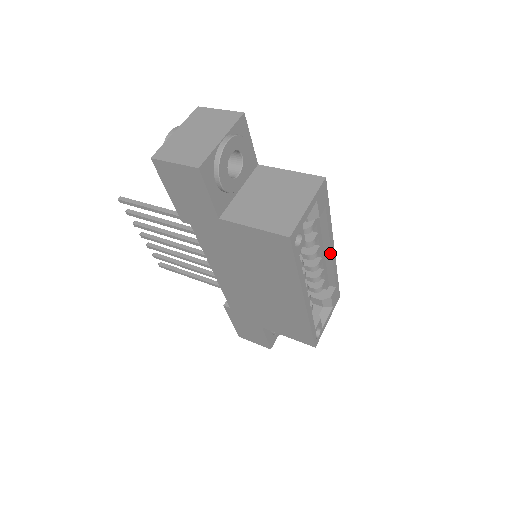
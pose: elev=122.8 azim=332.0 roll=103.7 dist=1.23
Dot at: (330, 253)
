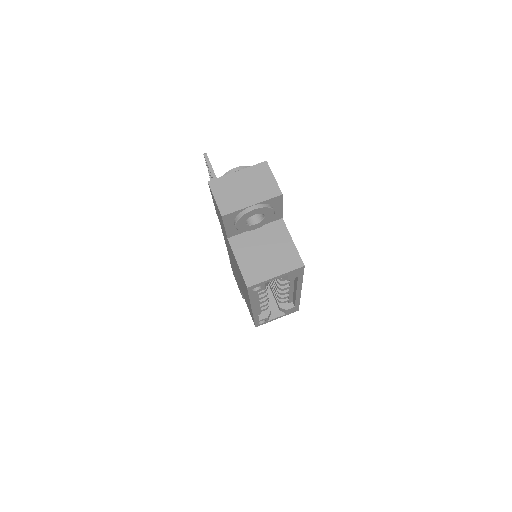
Dot at: (296, 293)
